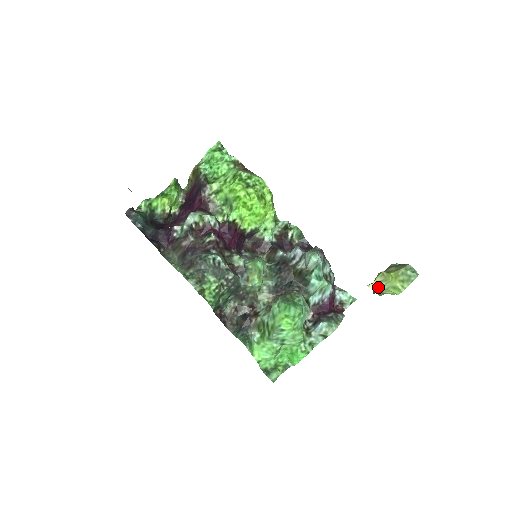
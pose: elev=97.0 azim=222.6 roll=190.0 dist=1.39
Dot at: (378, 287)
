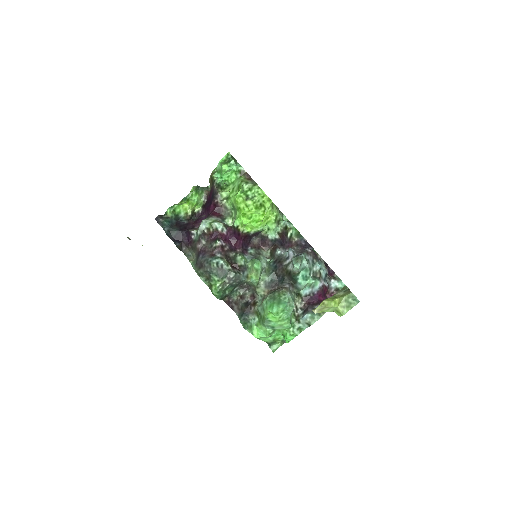
Dot at: (322, 311)
